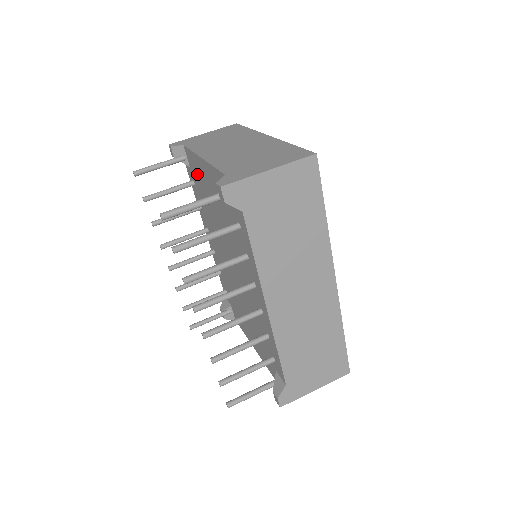
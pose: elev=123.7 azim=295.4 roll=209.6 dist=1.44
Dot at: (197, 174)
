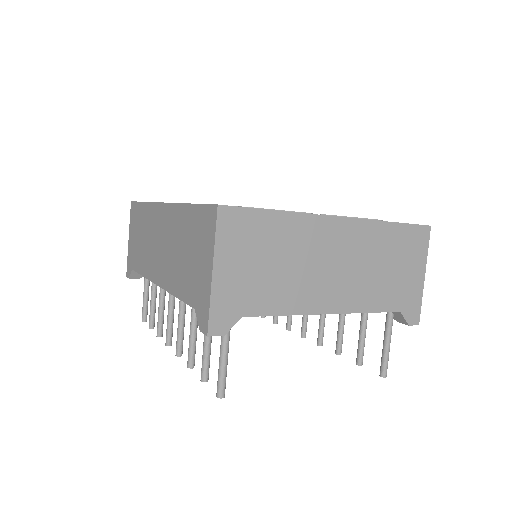
Dot at: occluded
